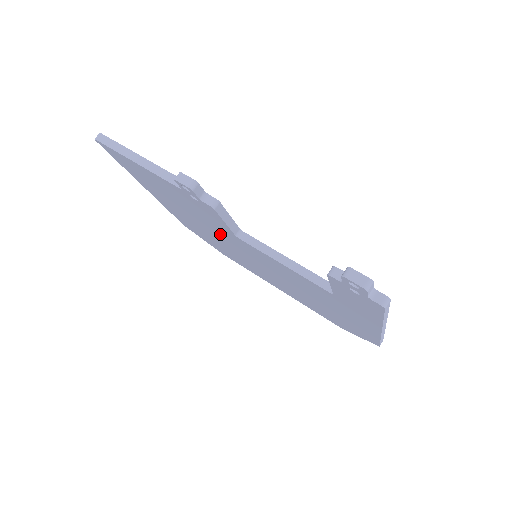
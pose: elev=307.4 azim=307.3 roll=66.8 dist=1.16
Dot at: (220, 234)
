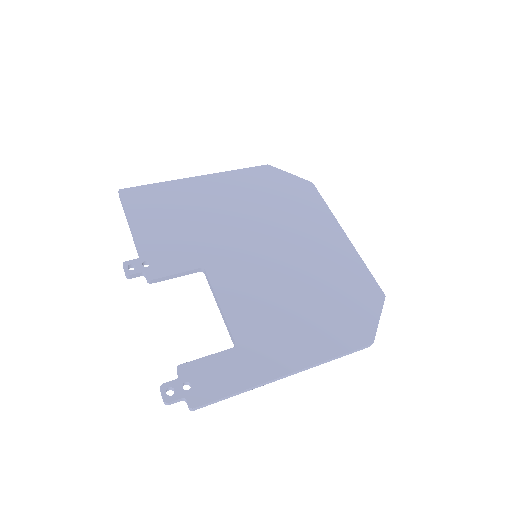
Dot at: occluded
